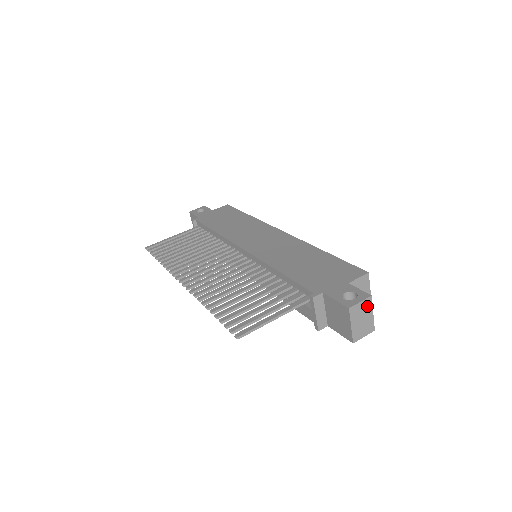
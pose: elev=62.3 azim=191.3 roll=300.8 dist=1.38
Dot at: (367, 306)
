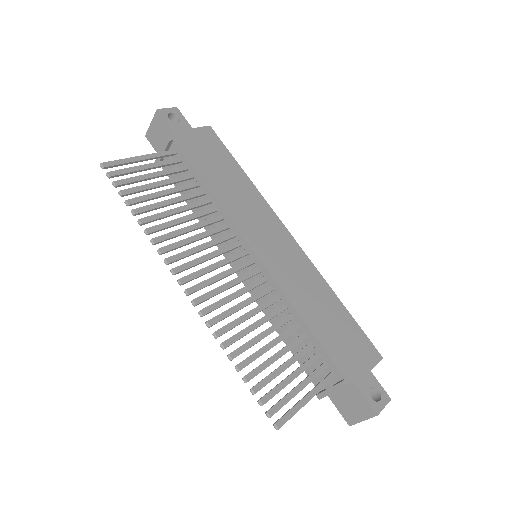
Dot at: occluded
